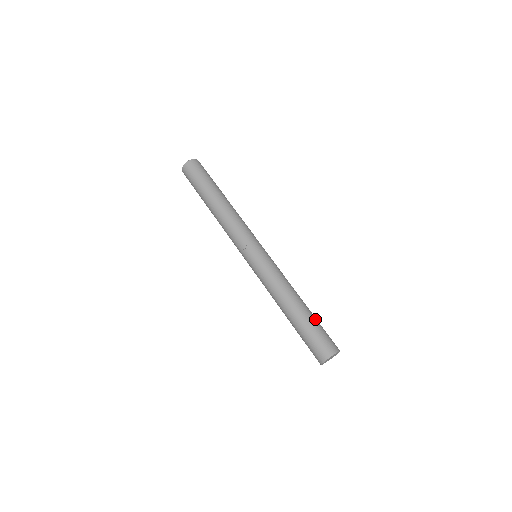
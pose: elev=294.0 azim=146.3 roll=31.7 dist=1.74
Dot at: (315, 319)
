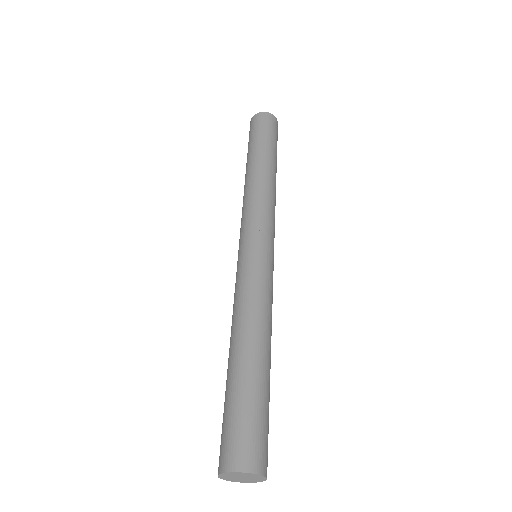
Dot at: (269, 399)
